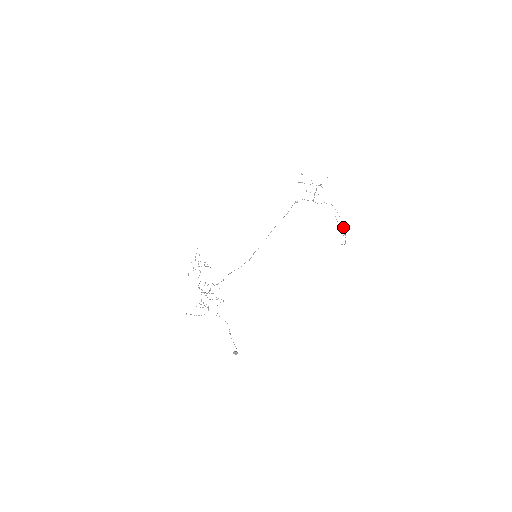
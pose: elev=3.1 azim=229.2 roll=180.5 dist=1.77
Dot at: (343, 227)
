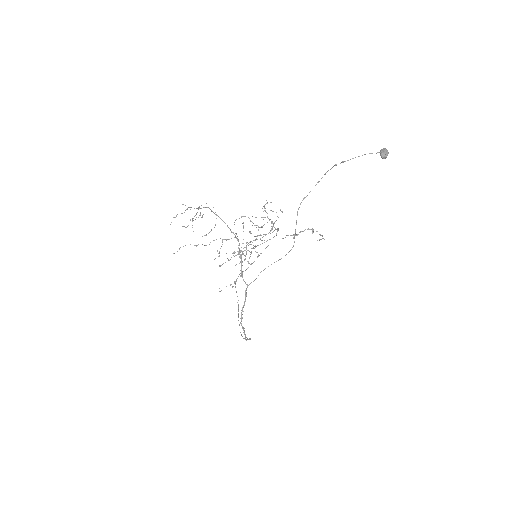
Dot at: occluded
